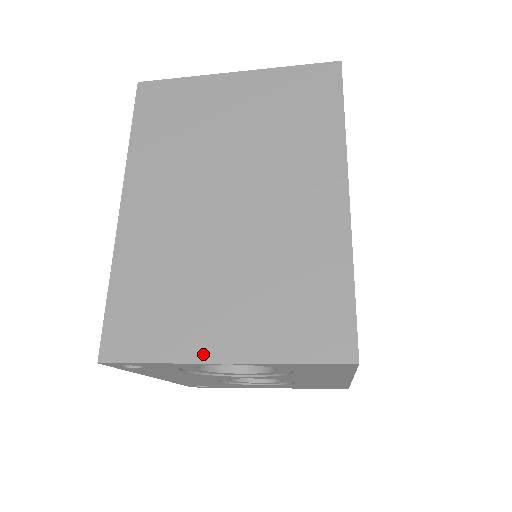
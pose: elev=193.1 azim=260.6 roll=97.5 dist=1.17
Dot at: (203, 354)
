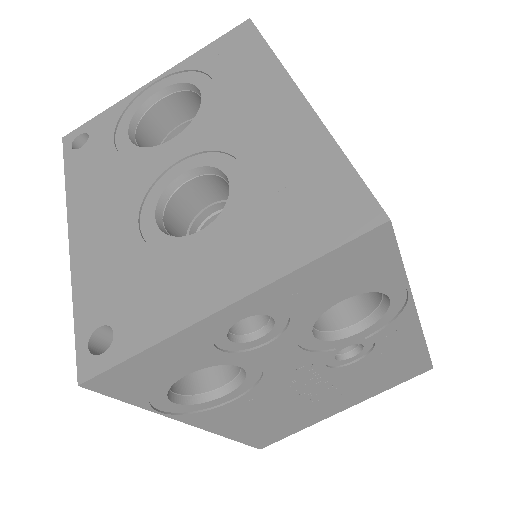
Dot at: occluded
